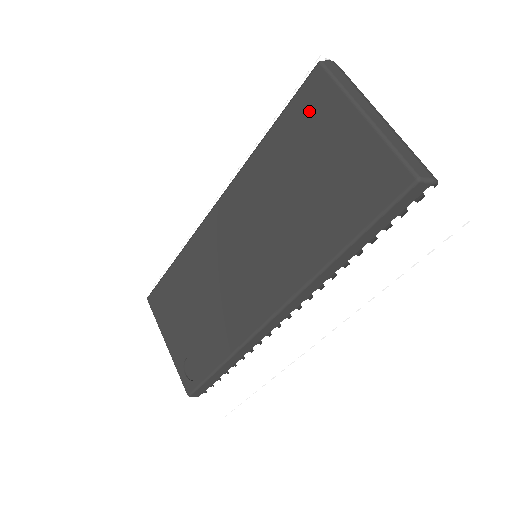
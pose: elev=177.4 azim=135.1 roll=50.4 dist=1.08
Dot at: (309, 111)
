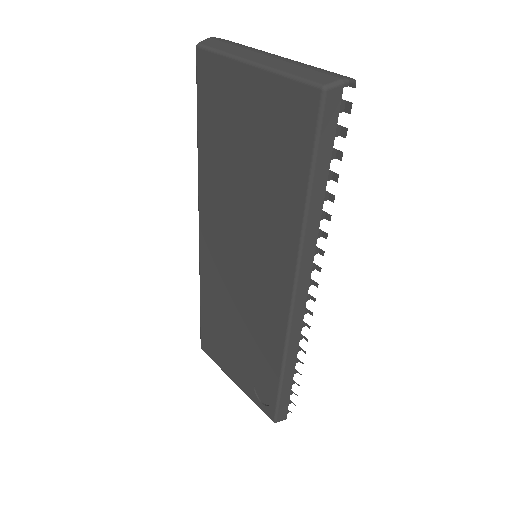
Dot at: (213, 94)
